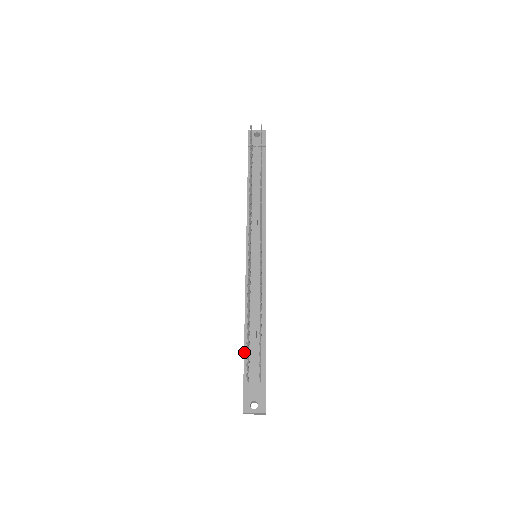
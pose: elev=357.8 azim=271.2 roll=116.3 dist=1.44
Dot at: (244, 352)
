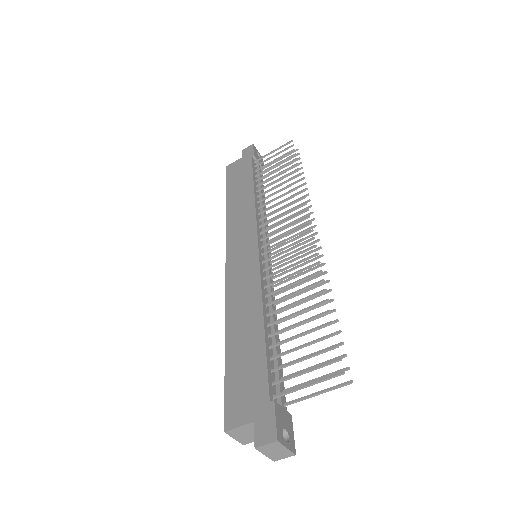
Dot at: (267, 354)
